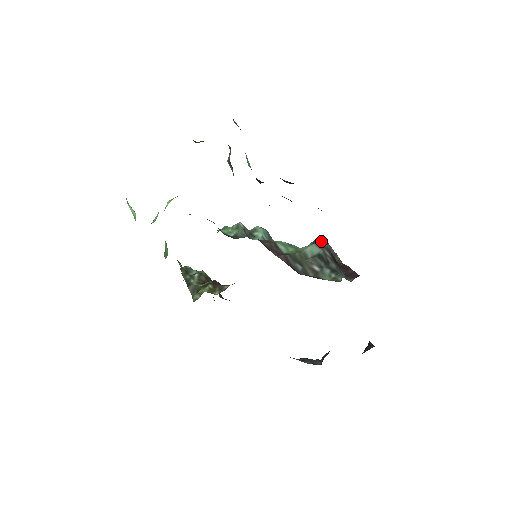
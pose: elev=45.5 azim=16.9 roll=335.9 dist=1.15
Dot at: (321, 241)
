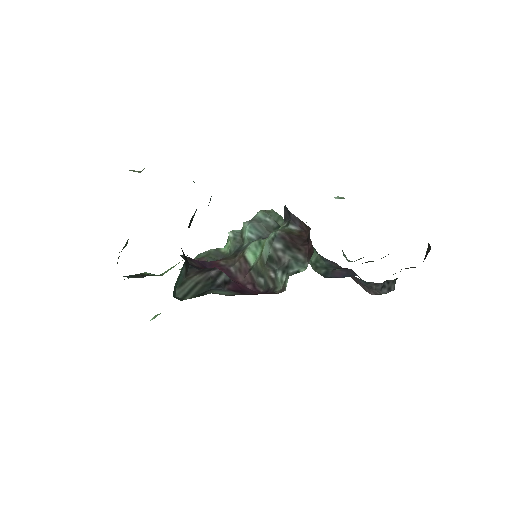
Dot at: (286, 211)
